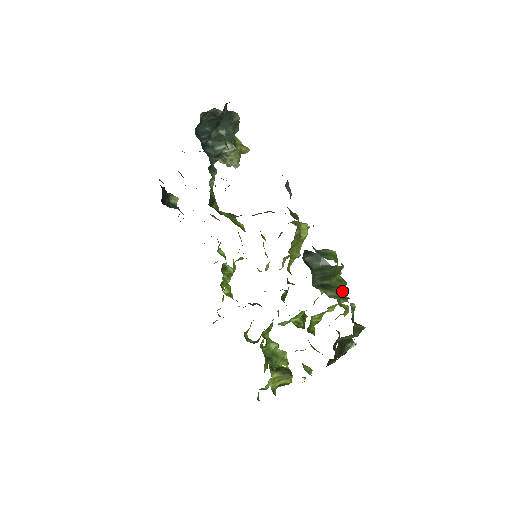
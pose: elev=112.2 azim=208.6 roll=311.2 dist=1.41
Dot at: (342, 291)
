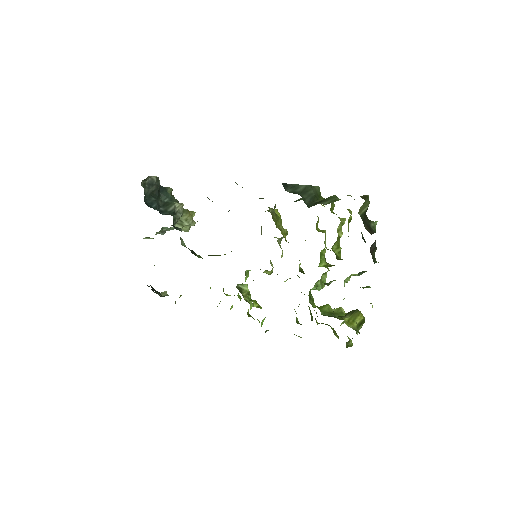
Dot at: (333, 197)
